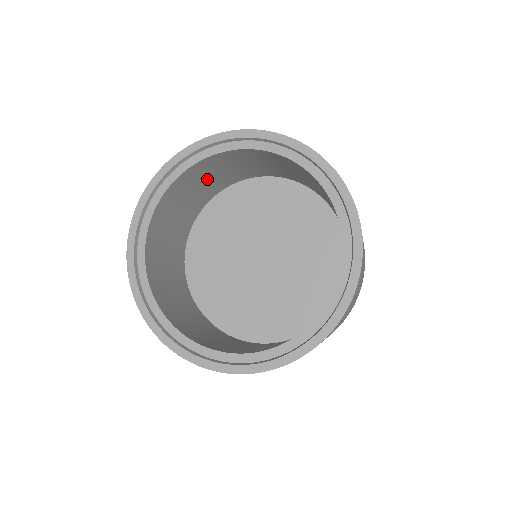
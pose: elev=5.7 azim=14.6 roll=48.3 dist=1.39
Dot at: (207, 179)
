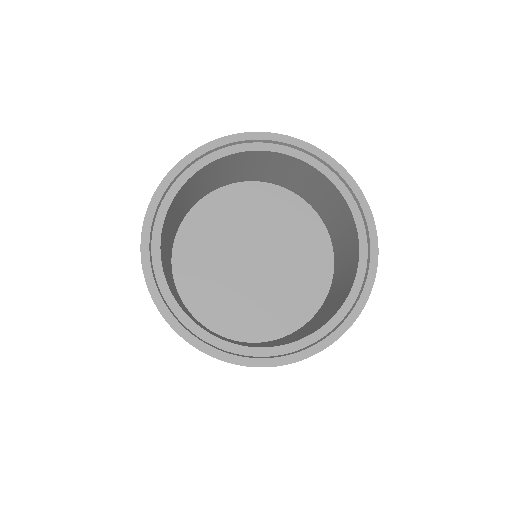
Dot at: (166, 247)
